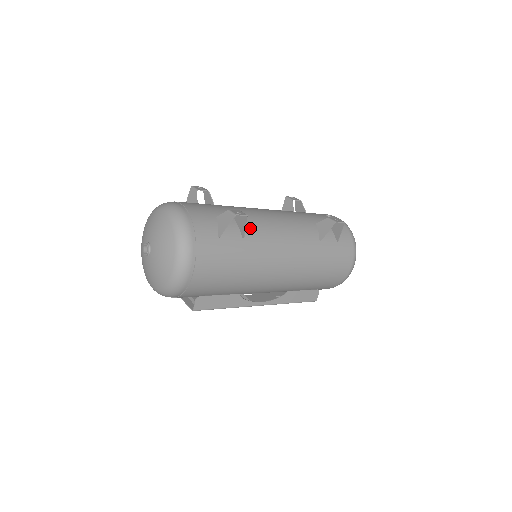
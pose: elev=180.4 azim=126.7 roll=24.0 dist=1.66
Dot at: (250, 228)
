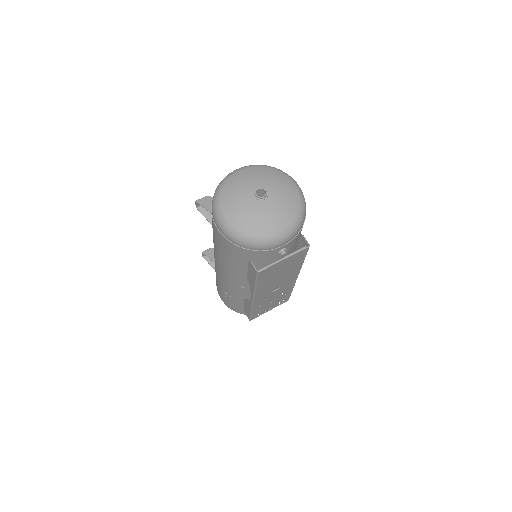
Dot at: occluded
